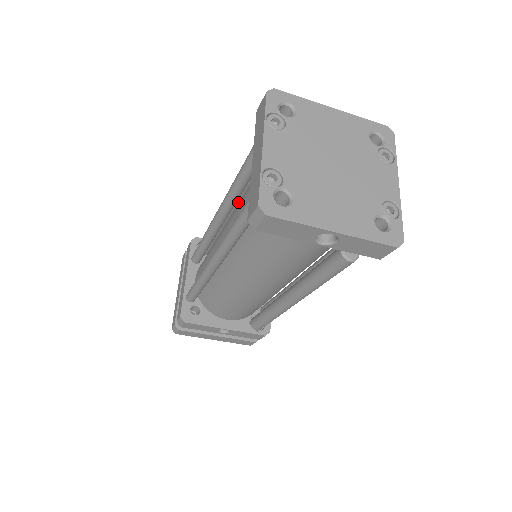
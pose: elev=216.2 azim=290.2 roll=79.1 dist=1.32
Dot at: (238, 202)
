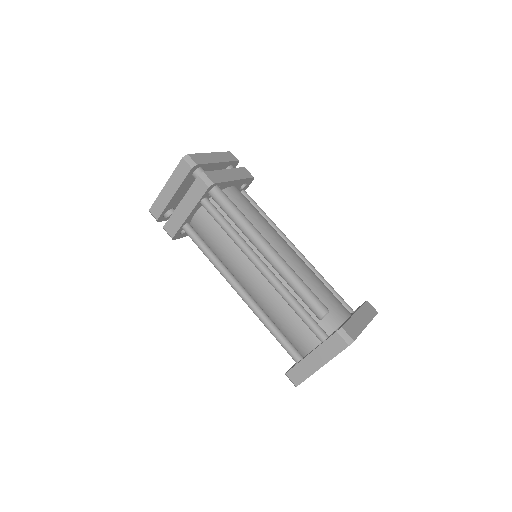
Dot at: occluded
